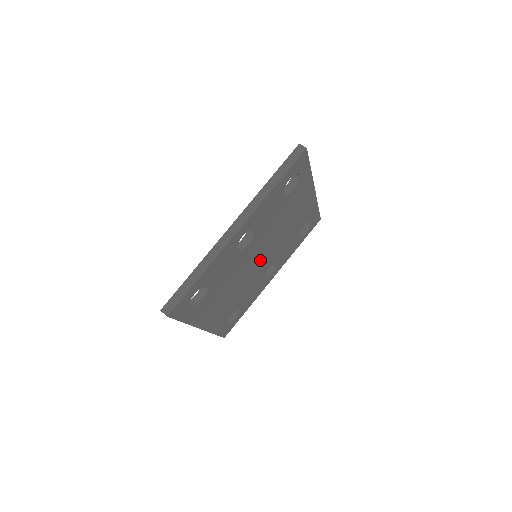
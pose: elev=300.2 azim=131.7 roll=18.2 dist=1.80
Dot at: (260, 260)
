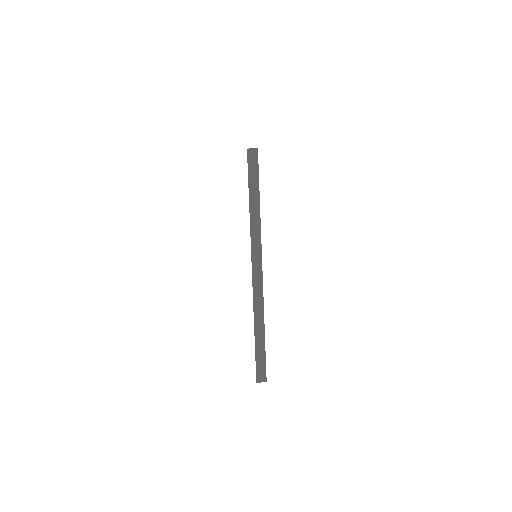
Dot at: occluded
